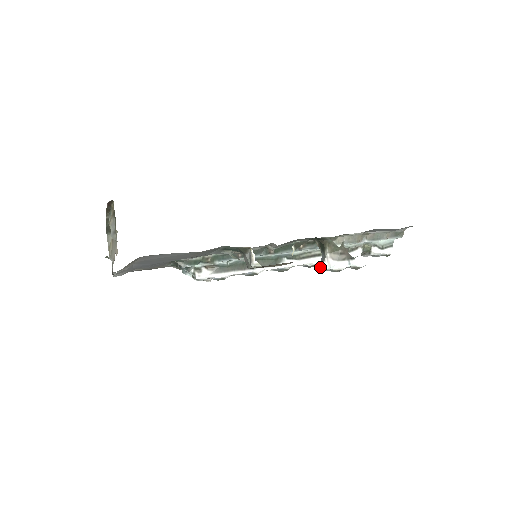
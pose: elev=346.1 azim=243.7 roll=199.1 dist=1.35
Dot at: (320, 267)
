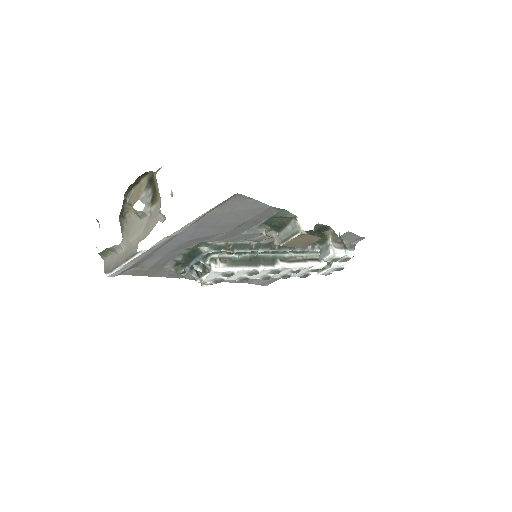
Dot at: (325, 255)
